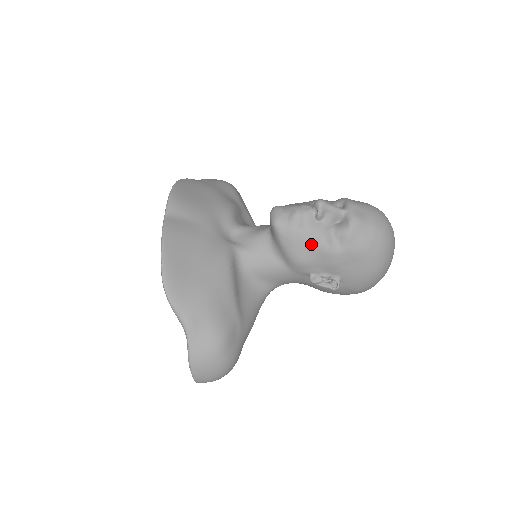
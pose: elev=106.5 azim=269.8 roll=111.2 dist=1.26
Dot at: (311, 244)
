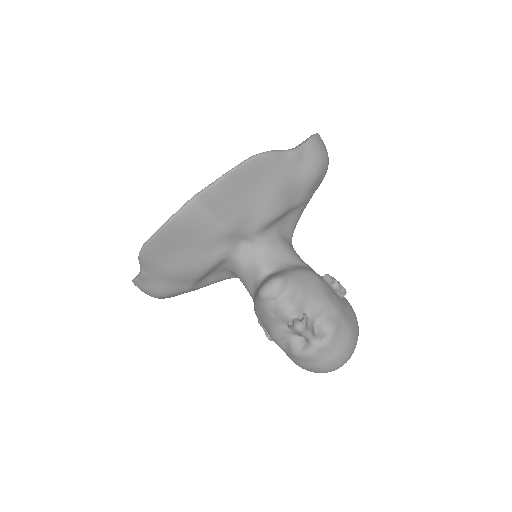
Dot at: (269, 326)
